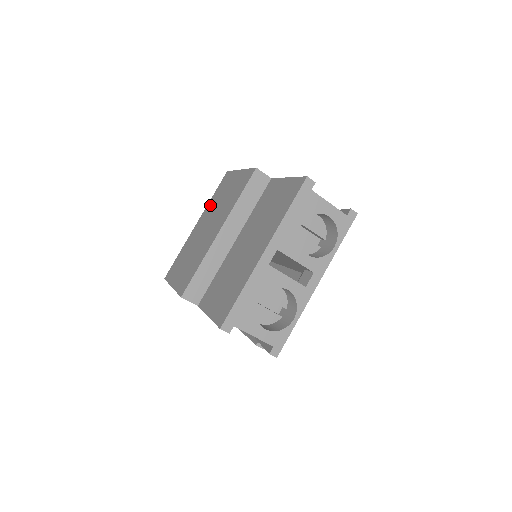
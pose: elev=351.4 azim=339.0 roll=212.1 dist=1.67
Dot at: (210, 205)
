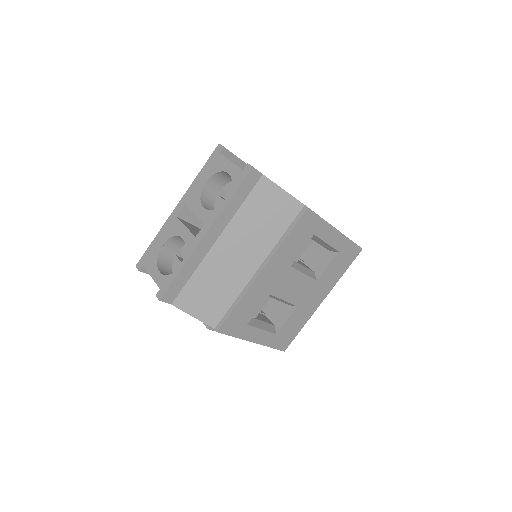
Dot at: occluded
